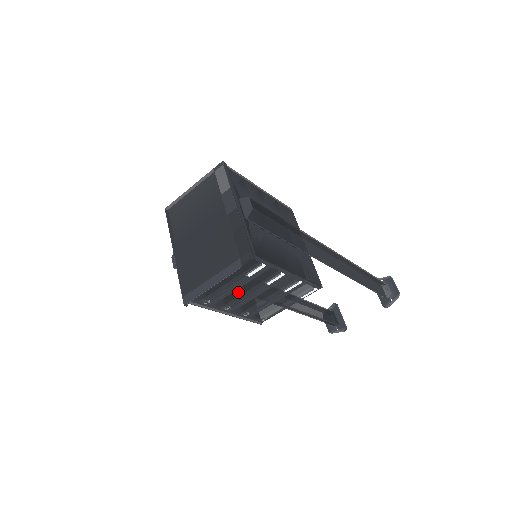
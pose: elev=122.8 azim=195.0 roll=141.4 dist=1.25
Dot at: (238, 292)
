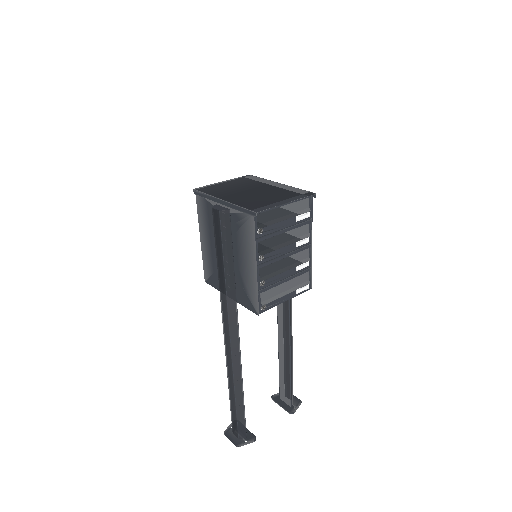
Dot at: (279, 238)
